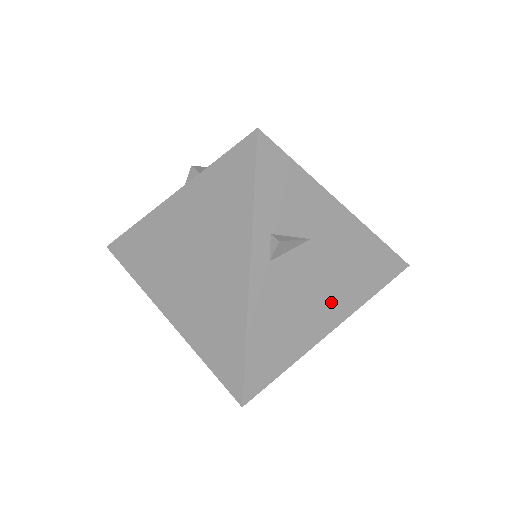
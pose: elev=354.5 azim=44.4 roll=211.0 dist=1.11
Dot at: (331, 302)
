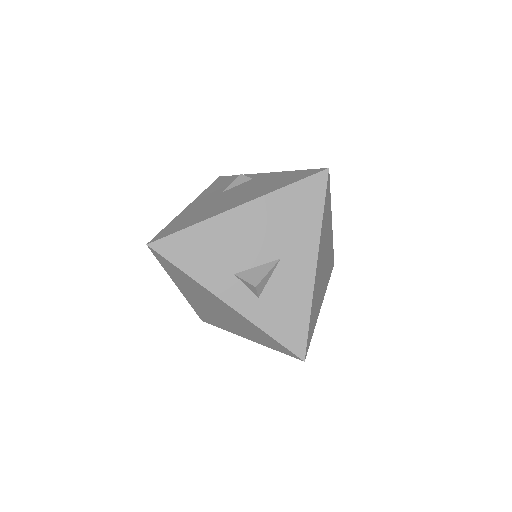
Dot at: occluded
